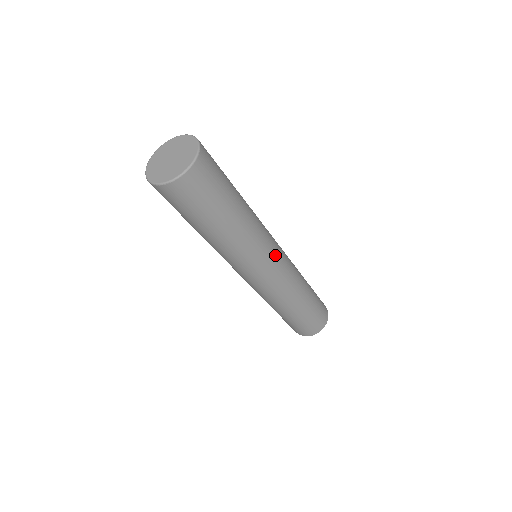
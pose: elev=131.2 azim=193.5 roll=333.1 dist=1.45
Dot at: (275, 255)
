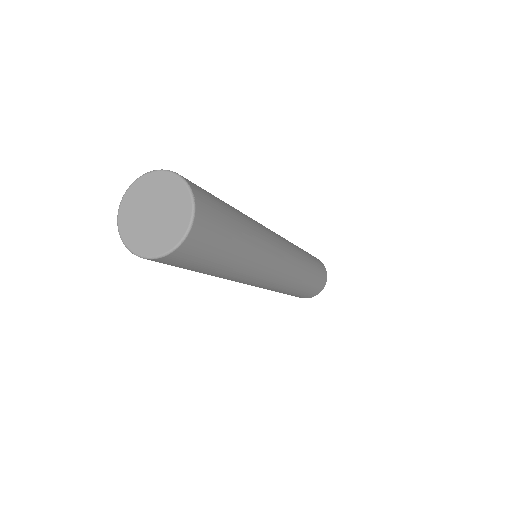
Dot at: (261, 283)
